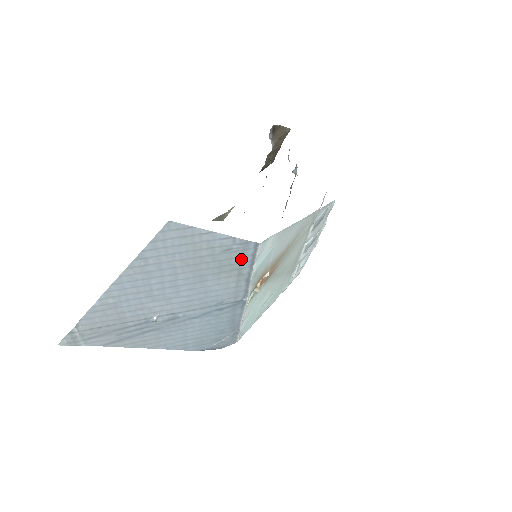
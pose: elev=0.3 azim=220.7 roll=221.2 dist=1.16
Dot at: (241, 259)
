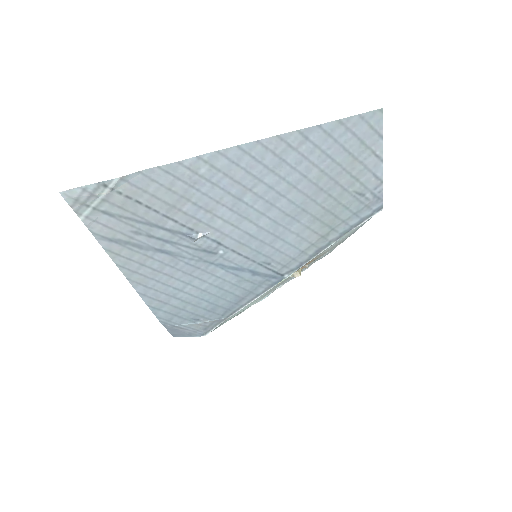
Dot at: (350, 217)
